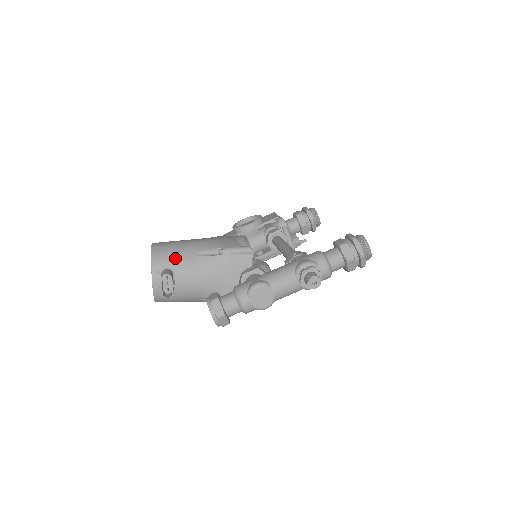
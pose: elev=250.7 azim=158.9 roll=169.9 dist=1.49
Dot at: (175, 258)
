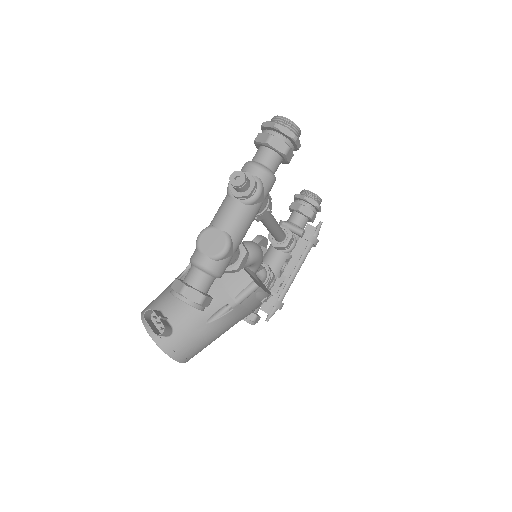
Dot at: (159, 299)
